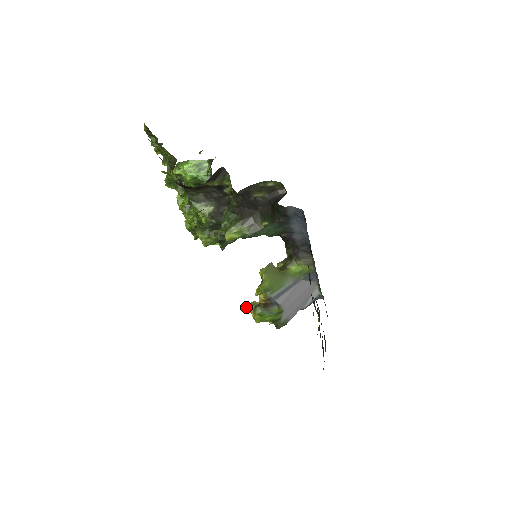
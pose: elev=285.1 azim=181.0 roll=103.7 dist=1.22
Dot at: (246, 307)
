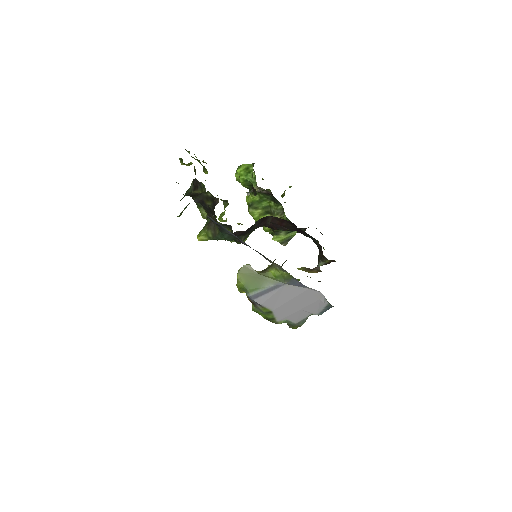
Dot at: occluded
